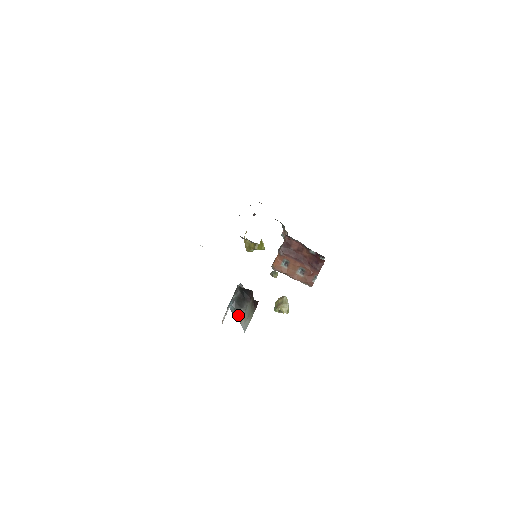
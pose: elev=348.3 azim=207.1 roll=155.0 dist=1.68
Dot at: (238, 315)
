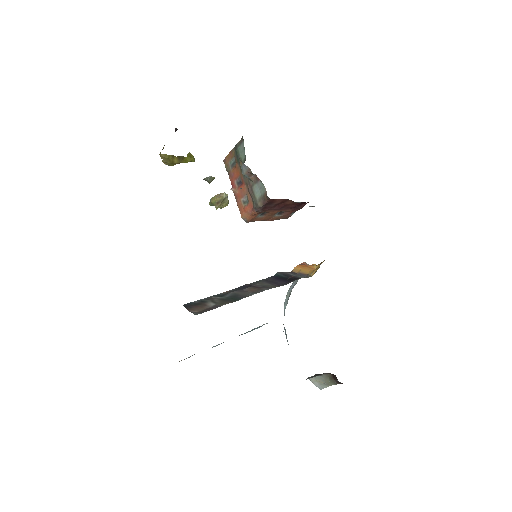
Dot at: occluded
